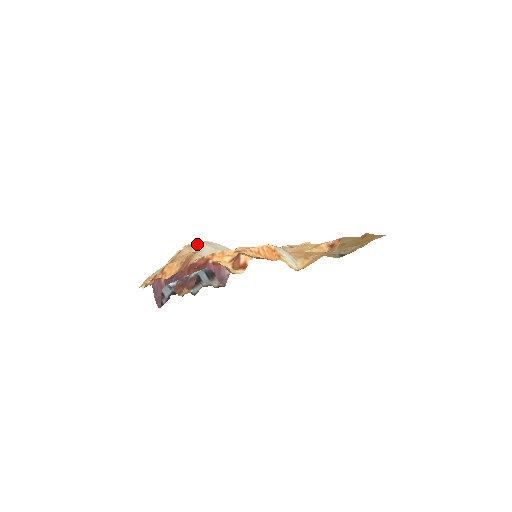
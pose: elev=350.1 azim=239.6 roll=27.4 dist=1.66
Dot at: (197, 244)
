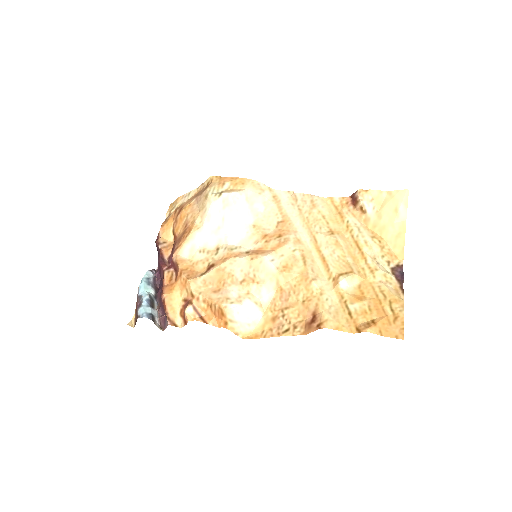
Dot at: (210, 204)
